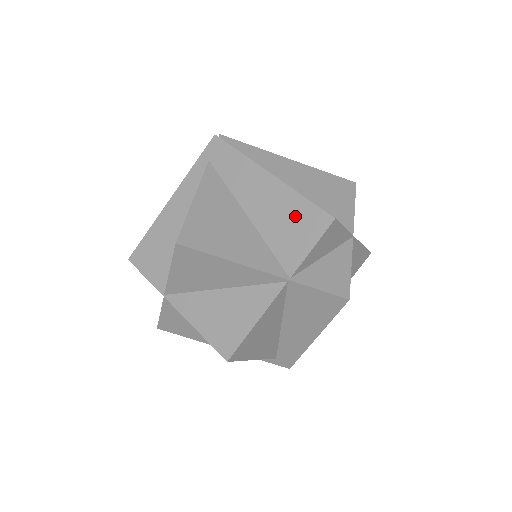
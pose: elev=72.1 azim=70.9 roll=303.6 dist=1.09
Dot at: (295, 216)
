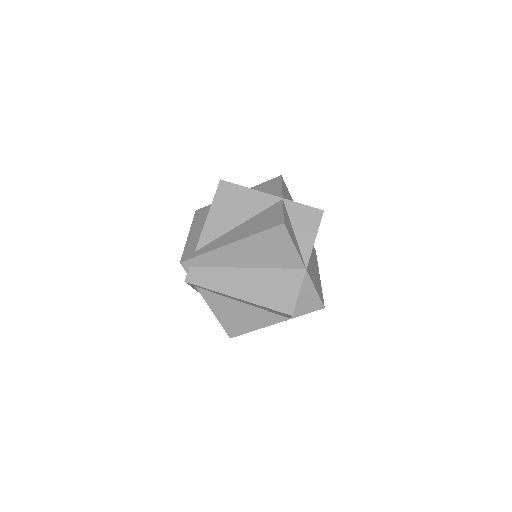
Dot at: occluded
